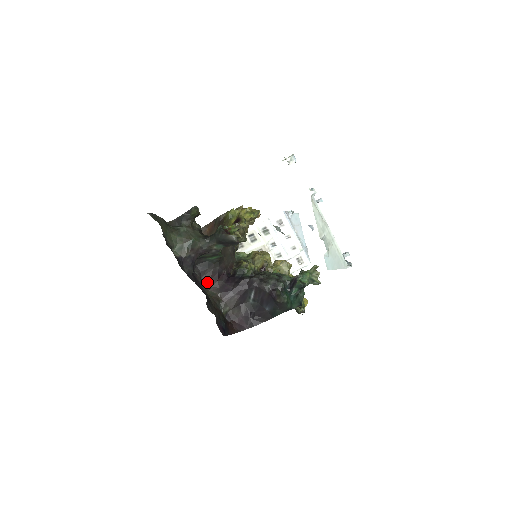
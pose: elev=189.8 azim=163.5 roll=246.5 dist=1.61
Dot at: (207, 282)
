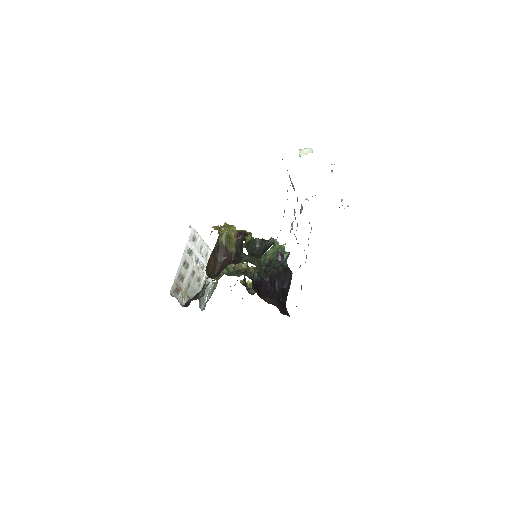
Dot at: (260, 296)
